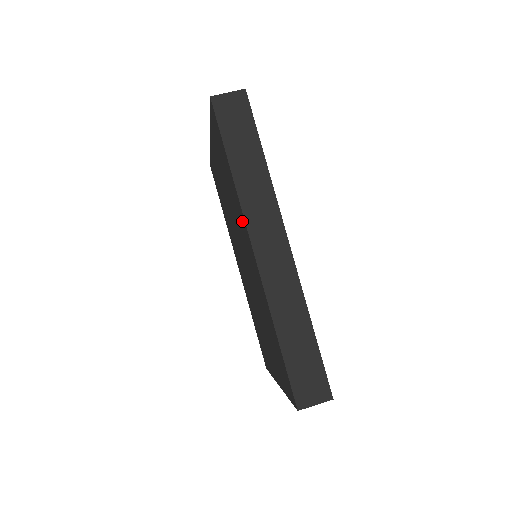
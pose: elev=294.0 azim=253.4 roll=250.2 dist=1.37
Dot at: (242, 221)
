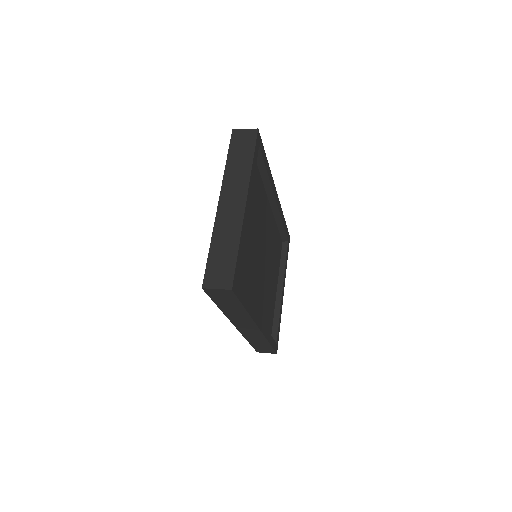
Dot at: occluded
